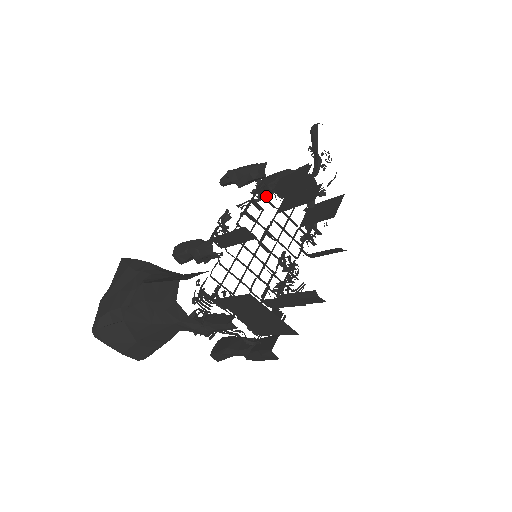
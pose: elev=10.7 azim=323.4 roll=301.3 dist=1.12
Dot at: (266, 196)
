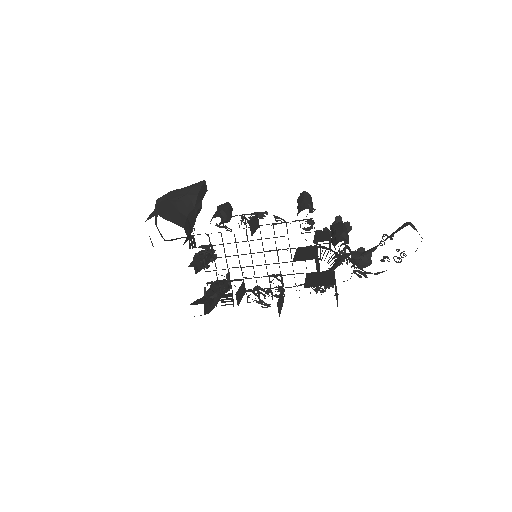
Dot at: occluded
